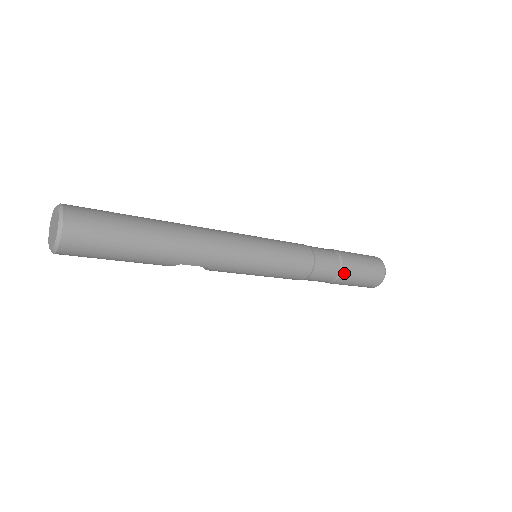
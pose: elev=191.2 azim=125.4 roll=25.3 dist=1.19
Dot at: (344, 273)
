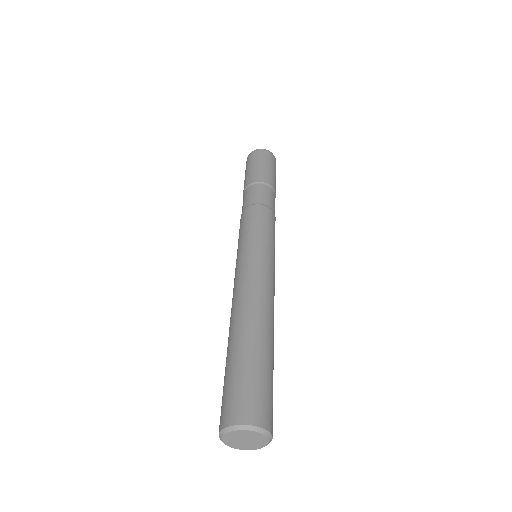
Dot at: occluded
